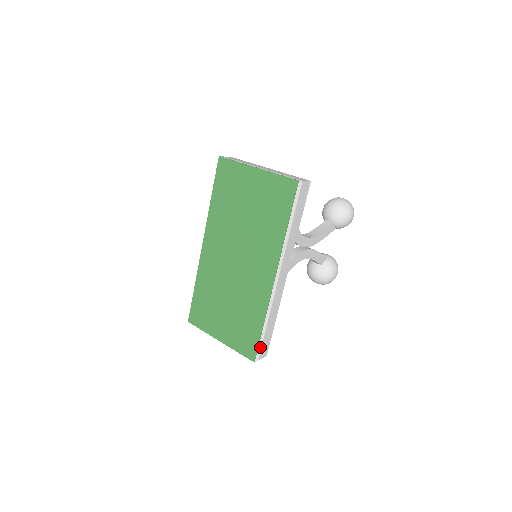
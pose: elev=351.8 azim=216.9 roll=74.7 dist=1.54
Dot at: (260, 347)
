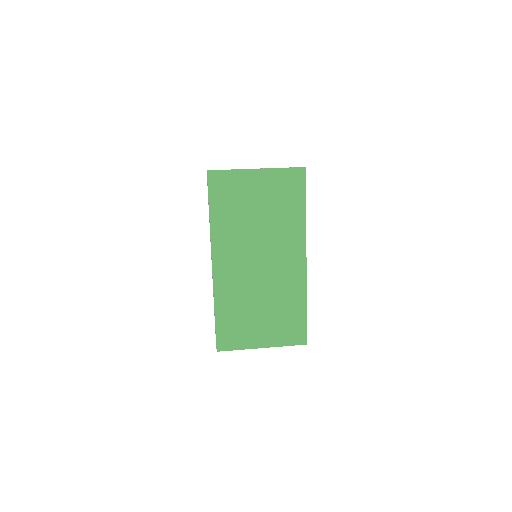
Dot at: (306, 329)
